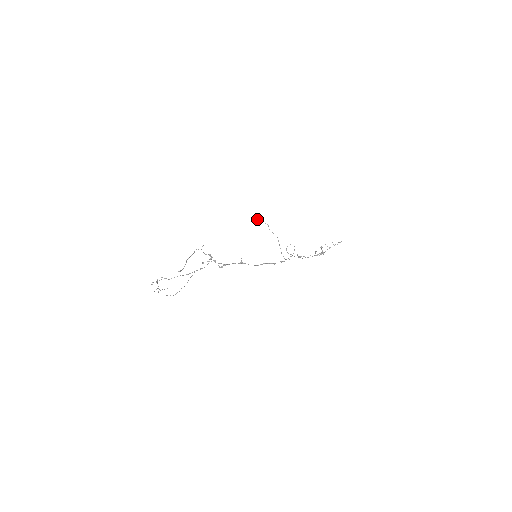
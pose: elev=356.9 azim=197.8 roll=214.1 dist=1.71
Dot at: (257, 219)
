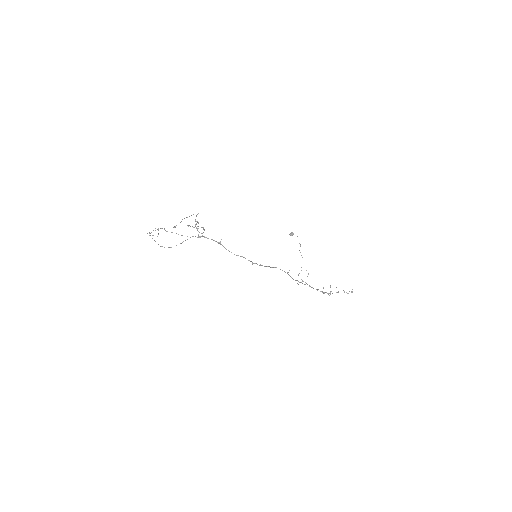
Dot at: (290, 233)
